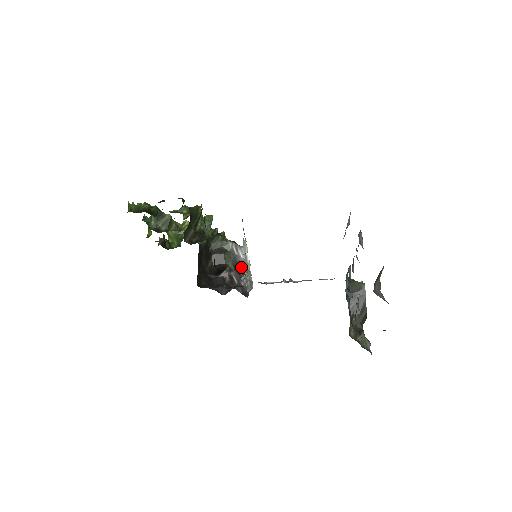
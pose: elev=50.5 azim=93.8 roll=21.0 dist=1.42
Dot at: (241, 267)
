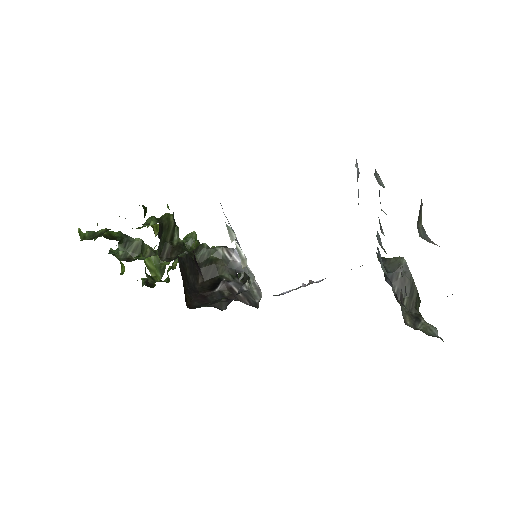
Dot at: occluded
